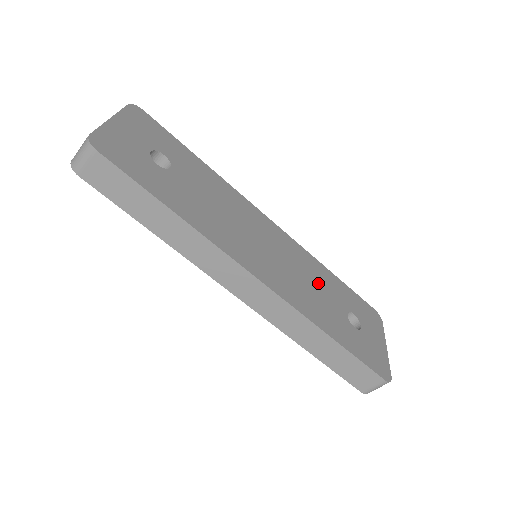
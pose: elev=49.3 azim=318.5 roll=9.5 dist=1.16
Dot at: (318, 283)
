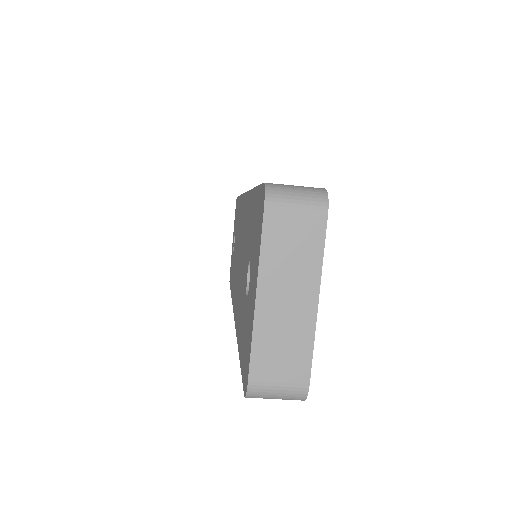
Dot at: occluded
